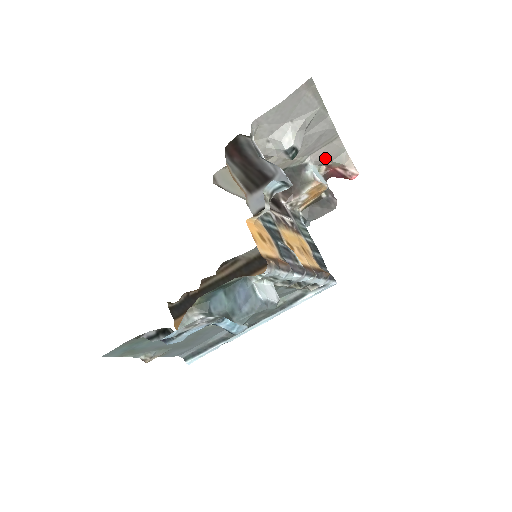
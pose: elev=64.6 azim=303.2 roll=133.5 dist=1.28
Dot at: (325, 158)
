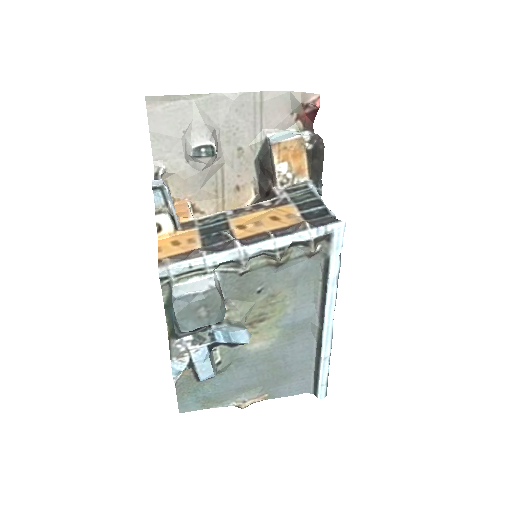
Dot at: (280, 117)
